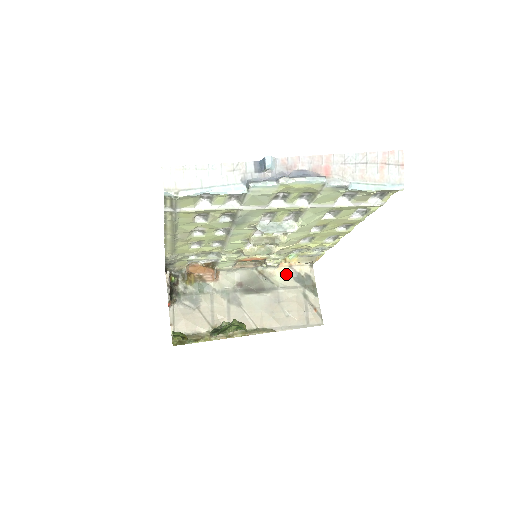
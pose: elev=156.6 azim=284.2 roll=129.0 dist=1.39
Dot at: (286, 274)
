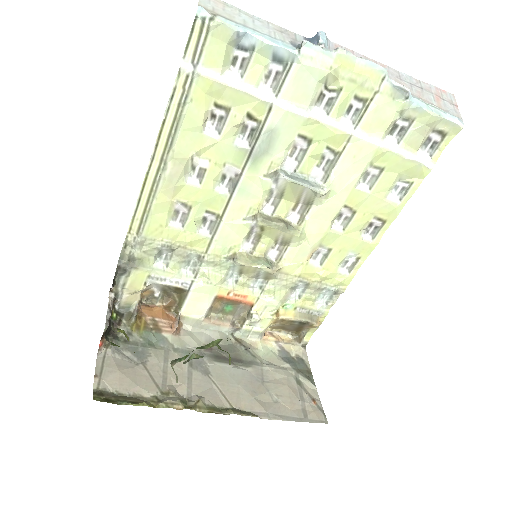
Dot at: (271, 351)
